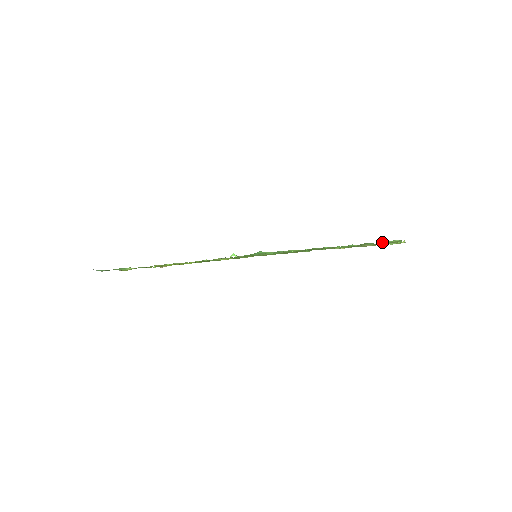
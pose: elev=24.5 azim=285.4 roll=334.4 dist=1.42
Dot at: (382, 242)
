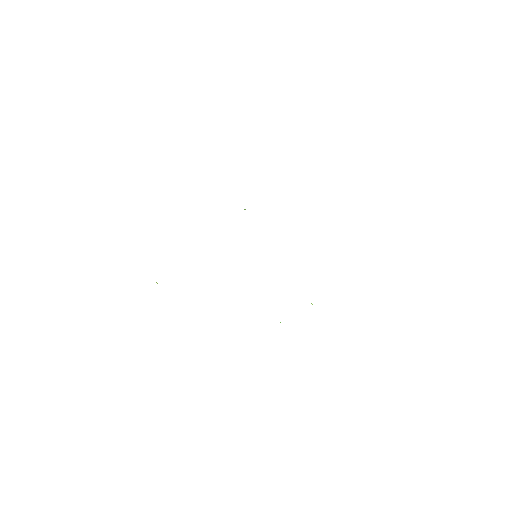
Dot at: occluded
